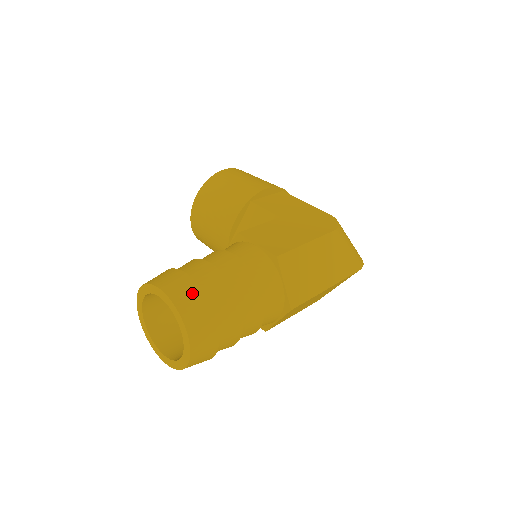
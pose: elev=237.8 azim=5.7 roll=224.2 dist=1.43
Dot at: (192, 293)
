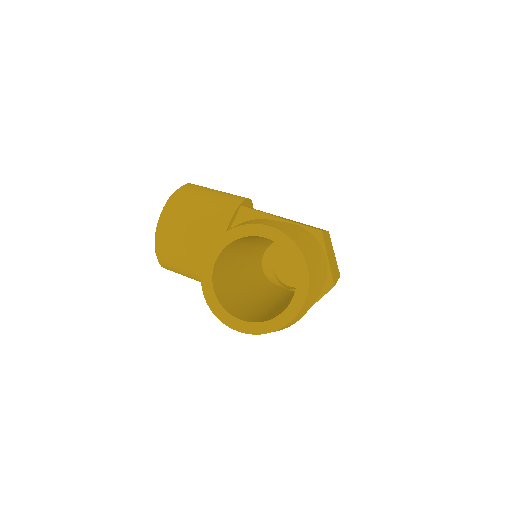
Dot at: (296, 234)
